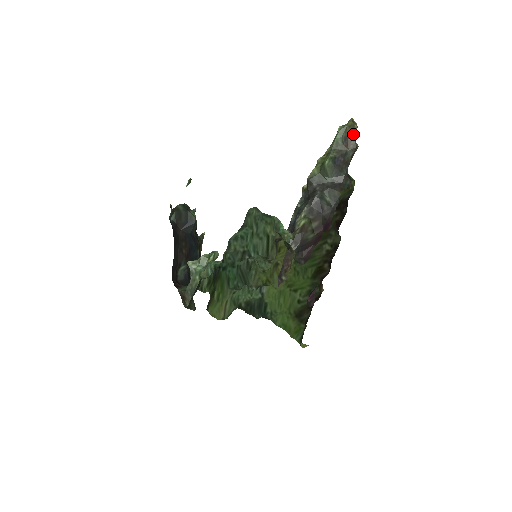
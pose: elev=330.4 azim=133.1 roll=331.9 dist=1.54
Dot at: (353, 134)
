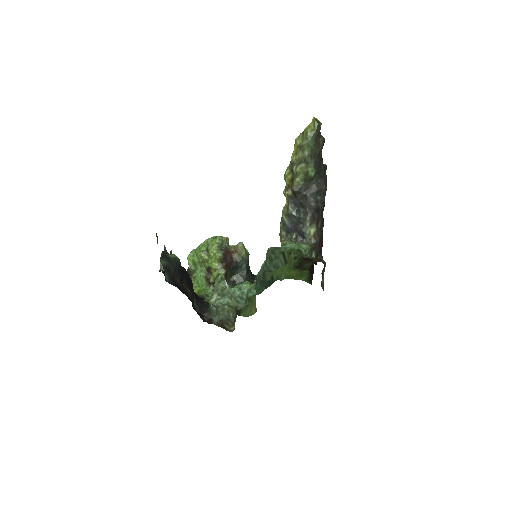
Dot at: (320, 132)
